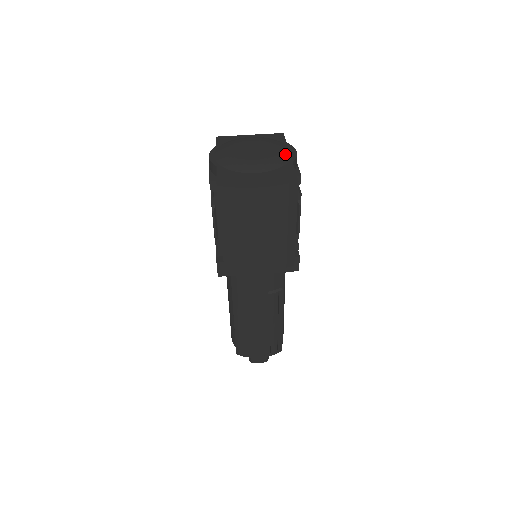
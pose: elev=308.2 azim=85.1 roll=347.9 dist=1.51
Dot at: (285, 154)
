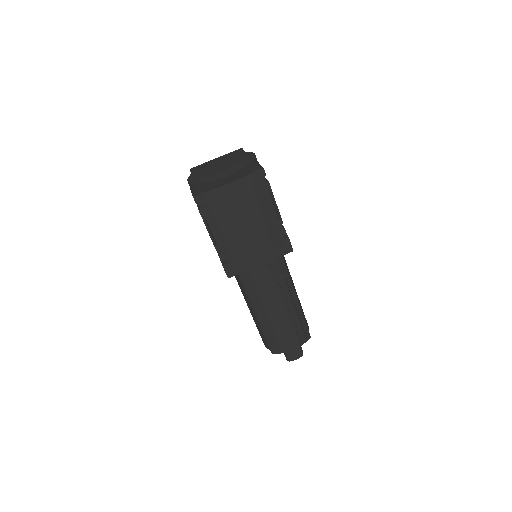
Dot at: (246, 158)
